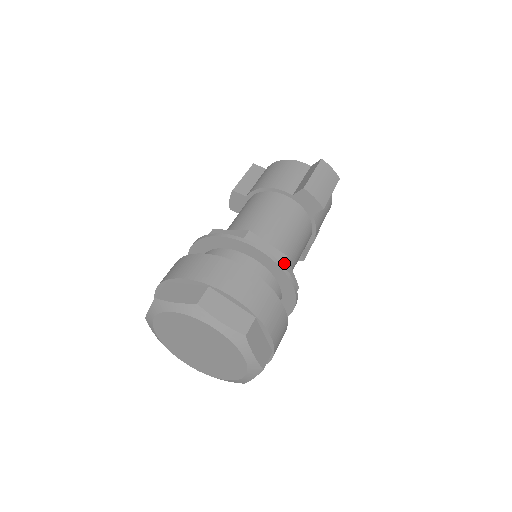
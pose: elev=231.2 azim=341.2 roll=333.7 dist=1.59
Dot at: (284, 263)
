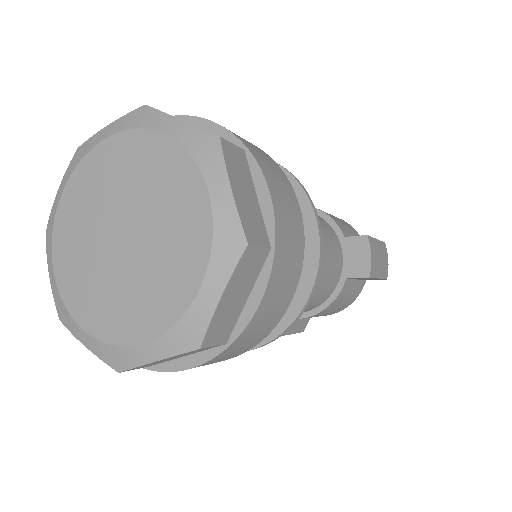
Dot at: occluded
